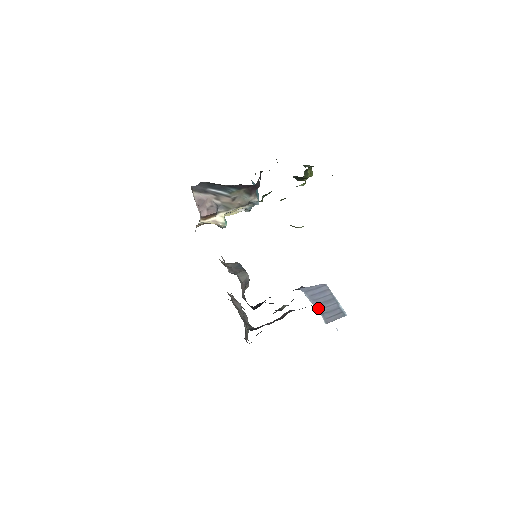
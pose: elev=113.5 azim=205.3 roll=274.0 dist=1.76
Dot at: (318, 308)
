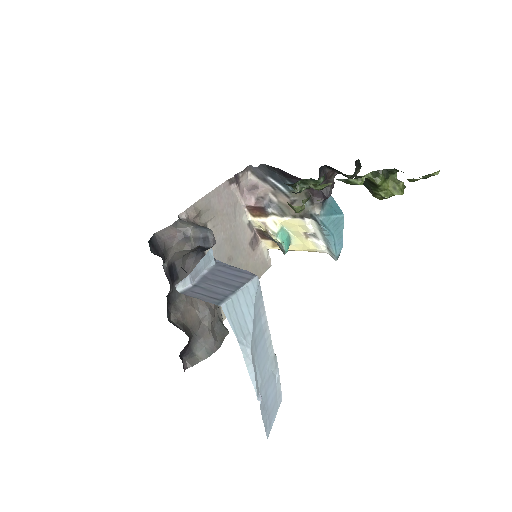
Dot at: (202, 280)
